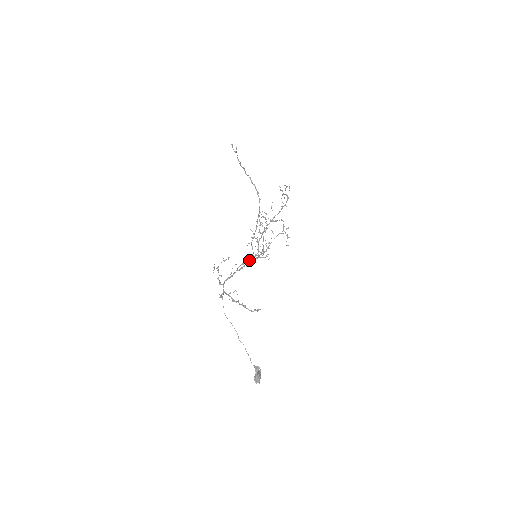
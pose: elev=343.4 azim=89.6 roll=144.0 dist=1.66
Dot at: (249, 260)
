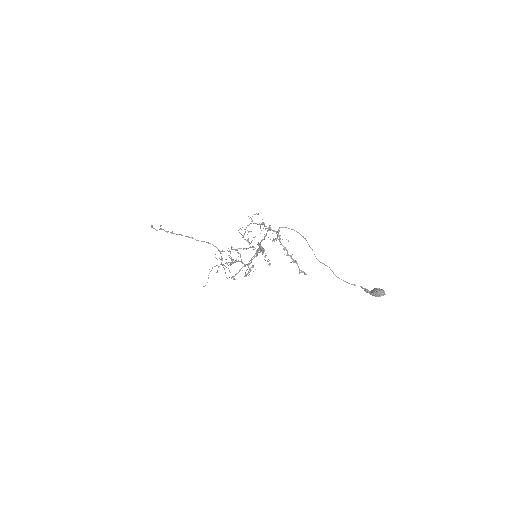
Dot at: occluded
